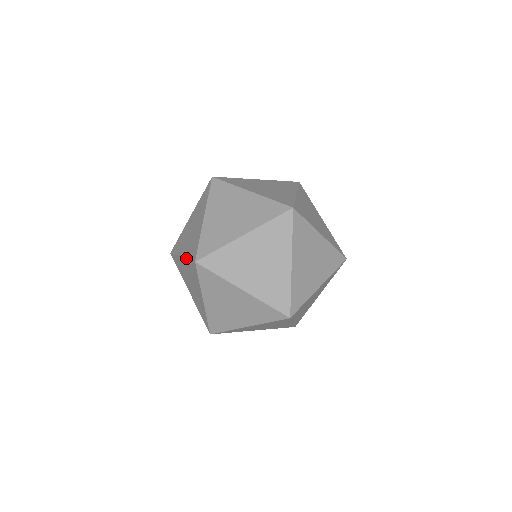
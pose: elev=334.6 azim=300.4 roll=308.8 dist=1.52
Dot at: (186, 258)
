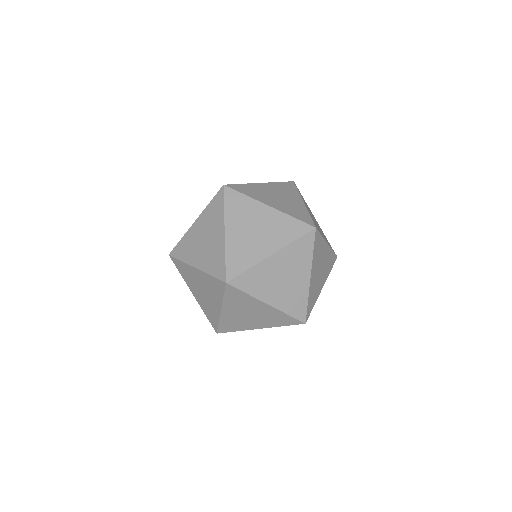
Dot at: (206, 273)
